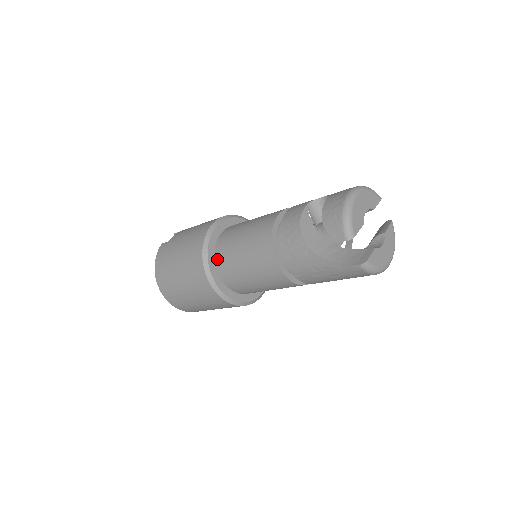
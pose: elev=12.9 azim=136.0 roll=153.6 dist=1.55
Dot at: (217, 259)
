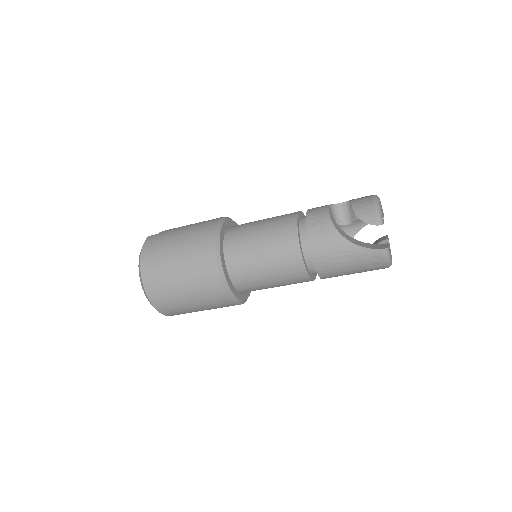
Dot at: (227, 246)
